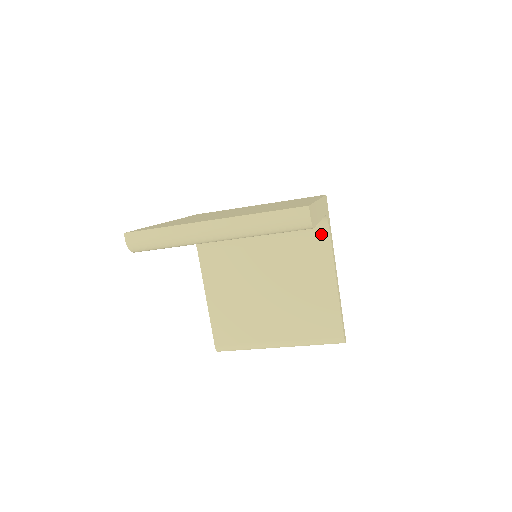
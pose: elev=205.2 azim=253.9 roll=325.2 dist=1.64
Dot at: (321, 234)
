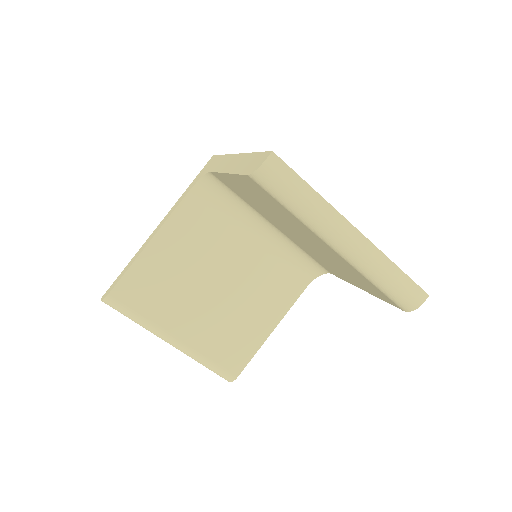
Dot at: (301, 280)
